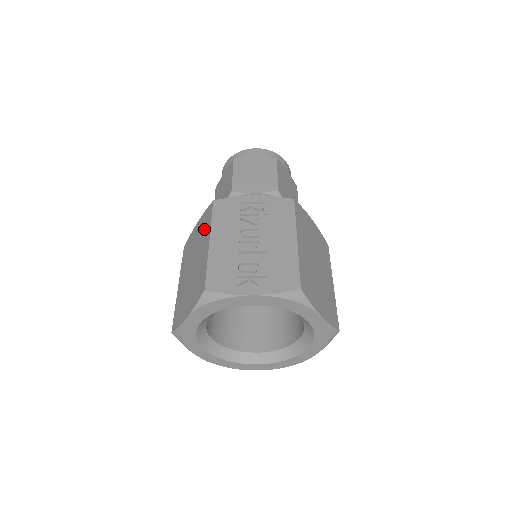
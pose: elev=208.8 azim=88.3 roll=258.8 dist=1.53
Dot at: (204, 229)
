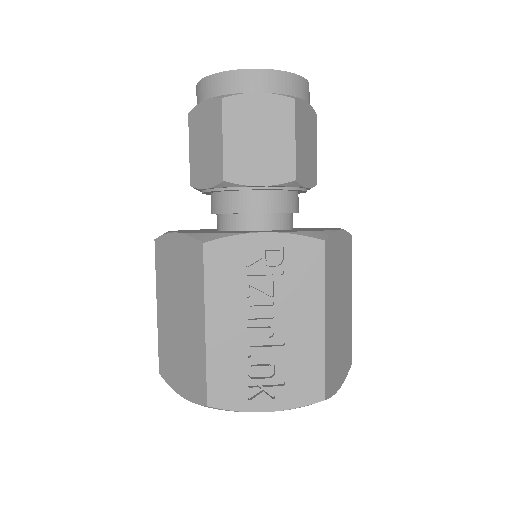
Dot at: (191, 279)
